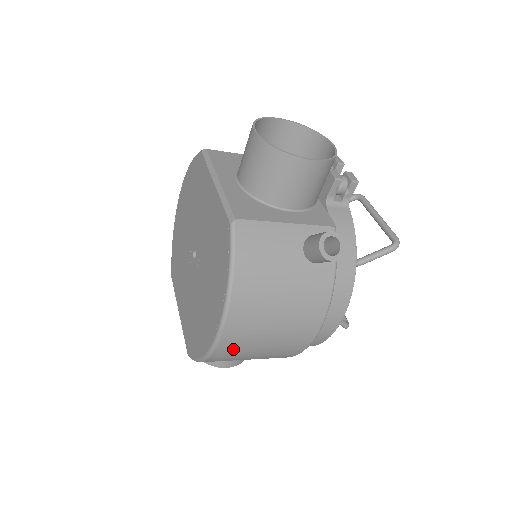
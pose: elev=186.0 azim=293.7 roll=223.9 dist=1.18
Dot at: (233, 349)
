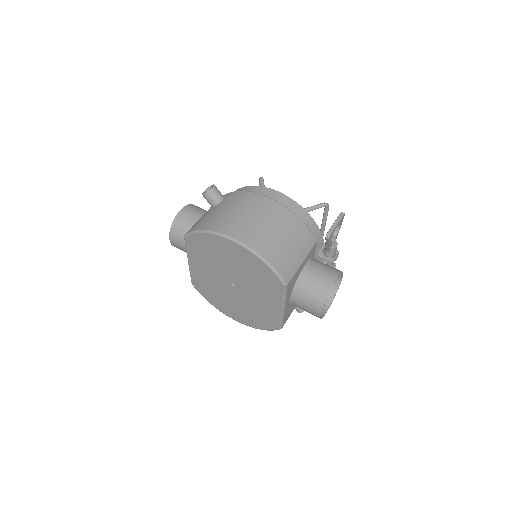
Dot at: occluded
